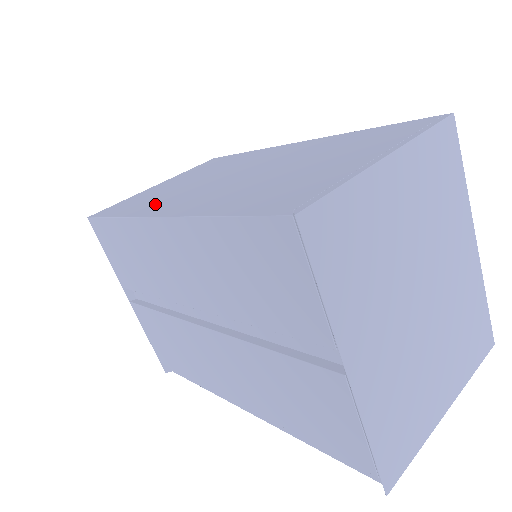
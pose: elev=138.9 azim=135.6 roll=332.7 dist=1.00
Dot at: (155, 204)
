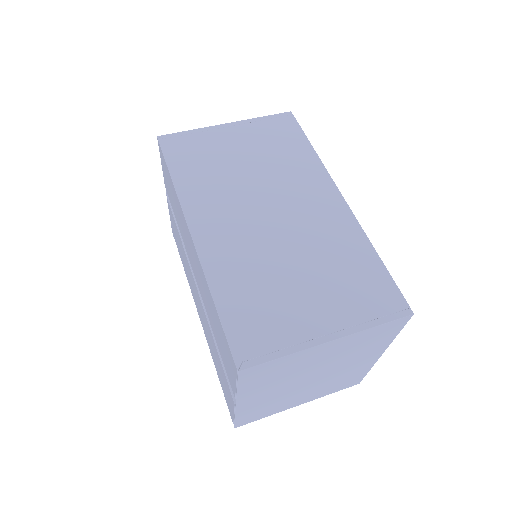
Dot at: (203, 195)
